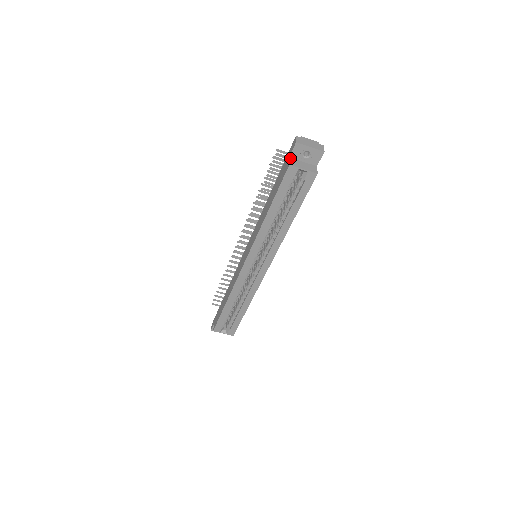
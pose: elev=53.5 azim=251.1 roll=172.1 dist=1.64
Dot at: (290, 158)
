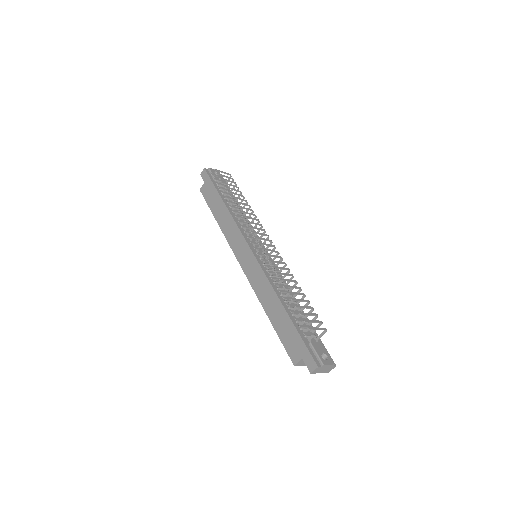
Dot at: (302, 360)
